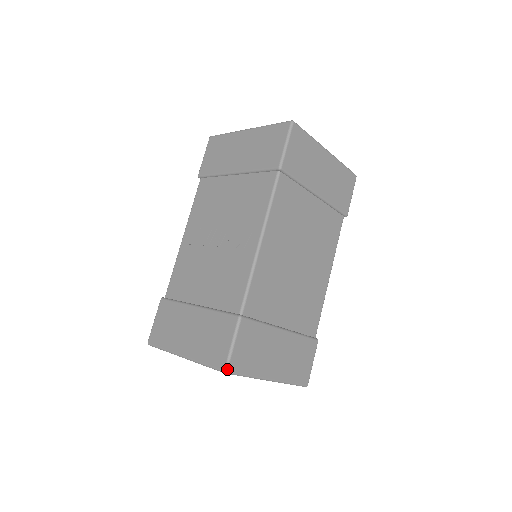
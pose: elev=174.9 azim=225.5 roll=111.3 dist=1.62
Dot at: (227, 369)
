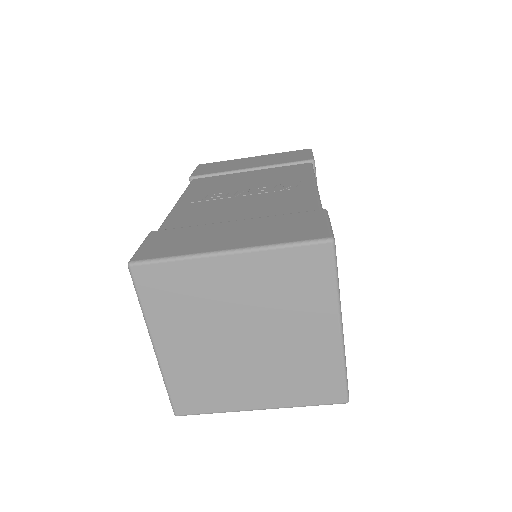
Dot at: (334, 238)
